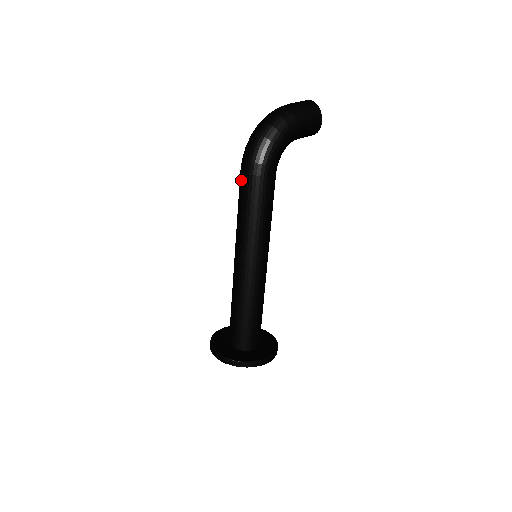
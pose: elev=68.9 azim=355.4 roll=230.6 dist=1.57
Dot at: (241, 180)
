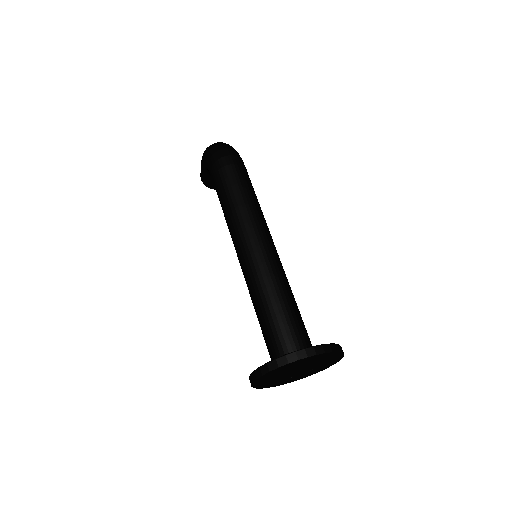
Dot at: (229, 171)
